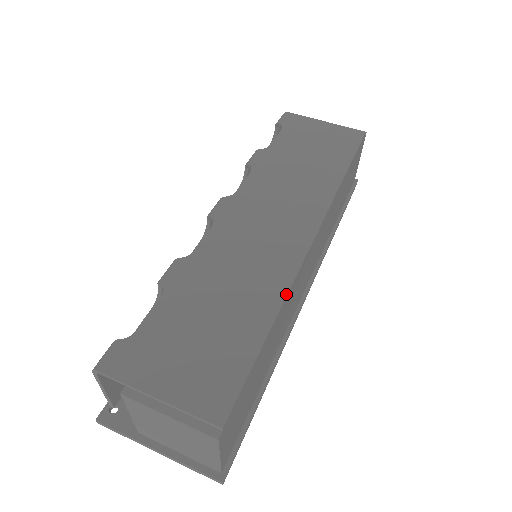
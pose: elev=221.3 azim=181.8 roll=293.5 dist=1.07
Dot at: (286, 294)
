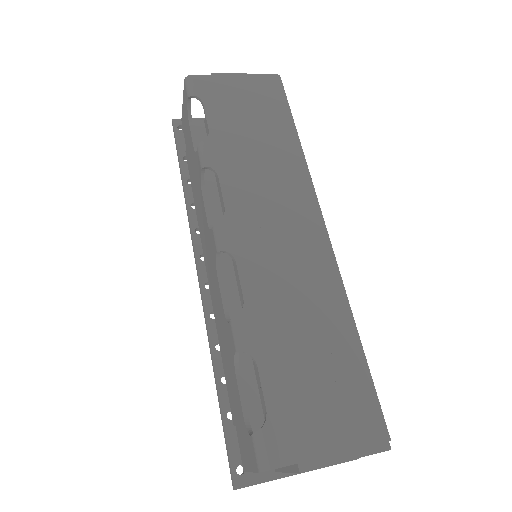
Dot at: (346, 297)
